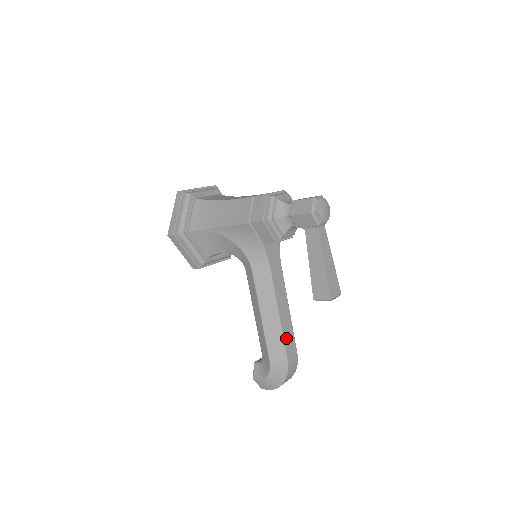
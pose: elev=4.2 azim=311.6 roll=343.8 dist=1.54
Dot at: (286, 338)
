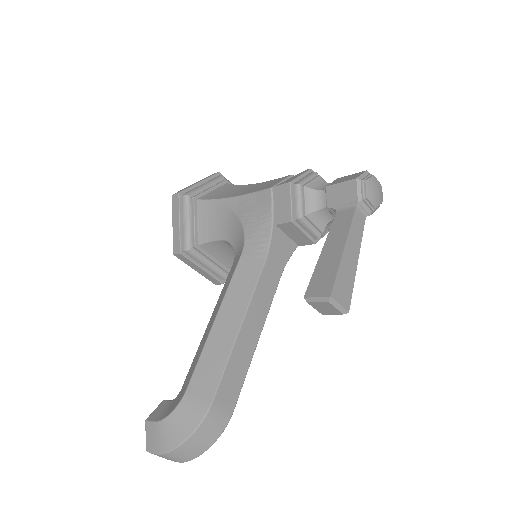
Dot at: (232, 366)
